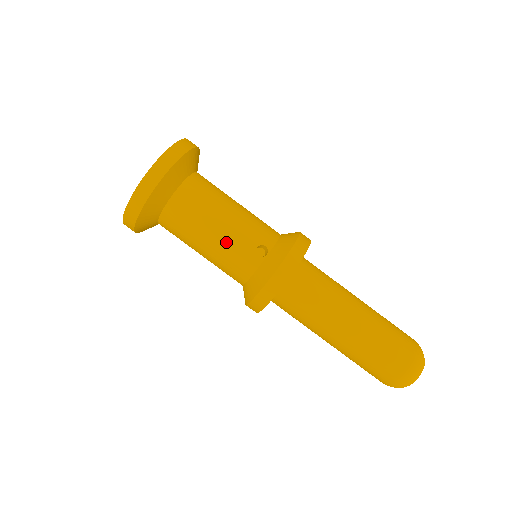
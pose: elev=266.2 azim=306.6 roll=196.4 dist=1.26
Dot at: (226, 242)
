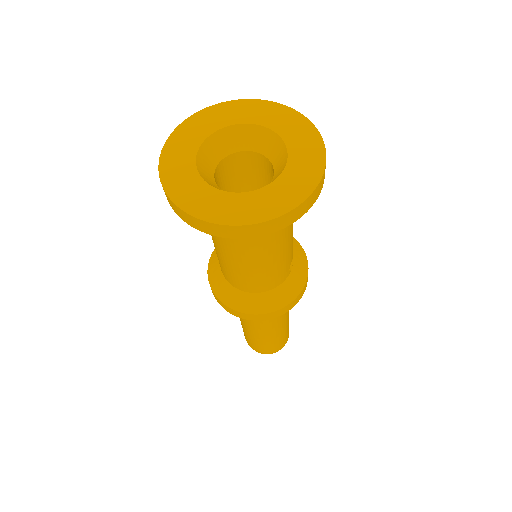
Dot at: (283, 258)
